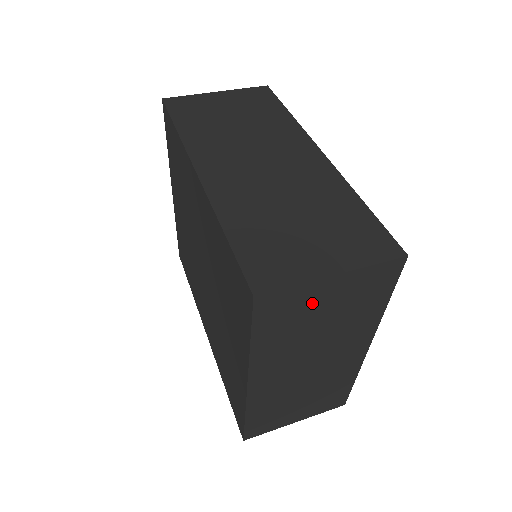
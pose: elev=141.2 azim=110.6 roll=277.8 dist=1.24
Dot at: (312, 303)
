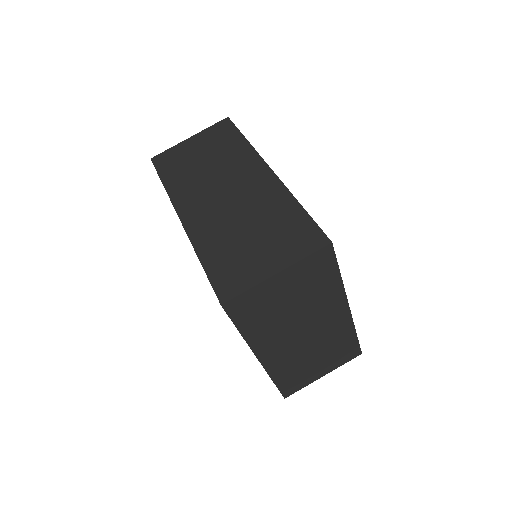
Dot at: (272, 295)
